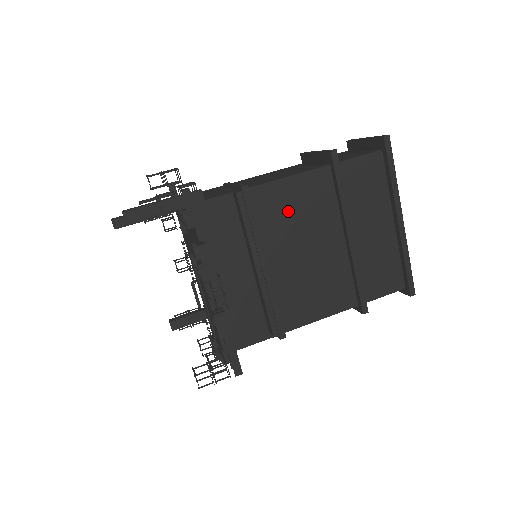
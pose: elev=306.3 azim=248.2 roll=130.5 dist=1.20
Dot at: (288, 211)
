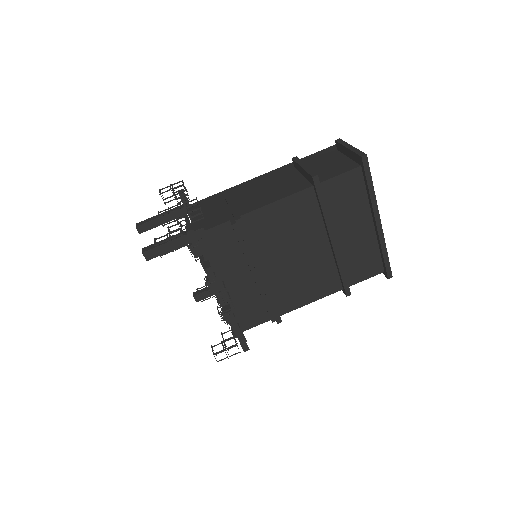
Dot at: (278, 228)
